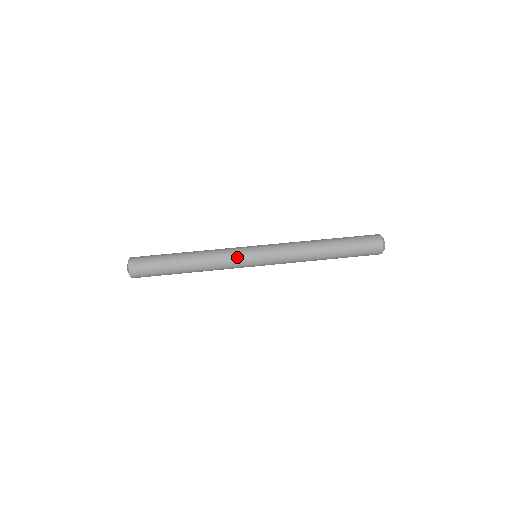
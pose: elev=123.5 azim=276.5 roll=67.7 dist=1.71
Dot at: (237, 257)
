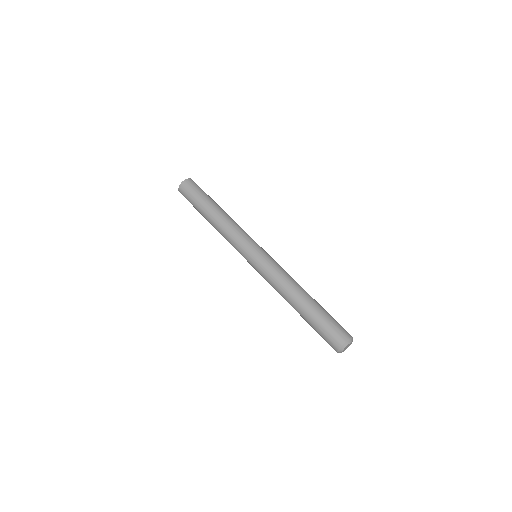
Dot at: (246, 238)
